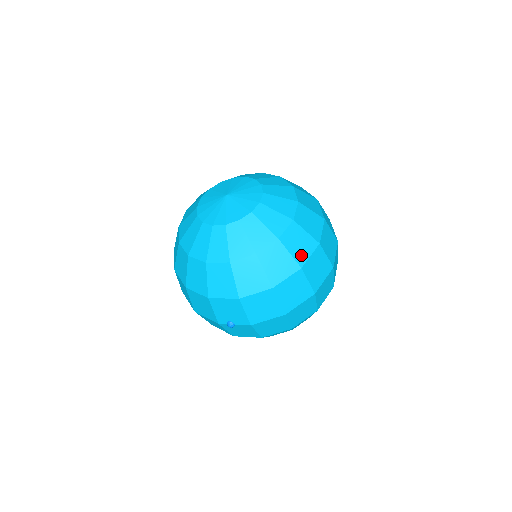
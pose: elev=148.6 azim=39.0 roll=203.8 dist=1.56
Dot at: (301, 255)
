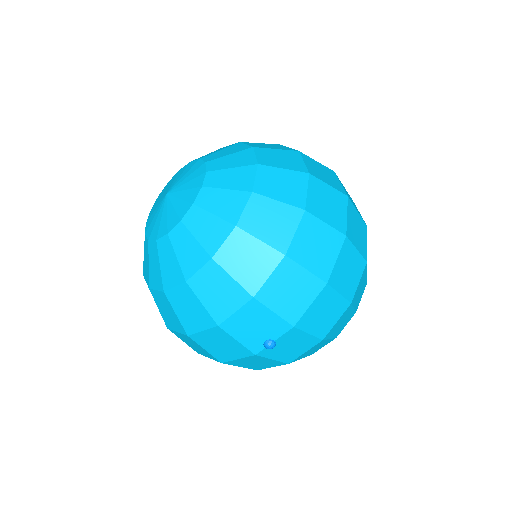
Dot at: (294, 196)
